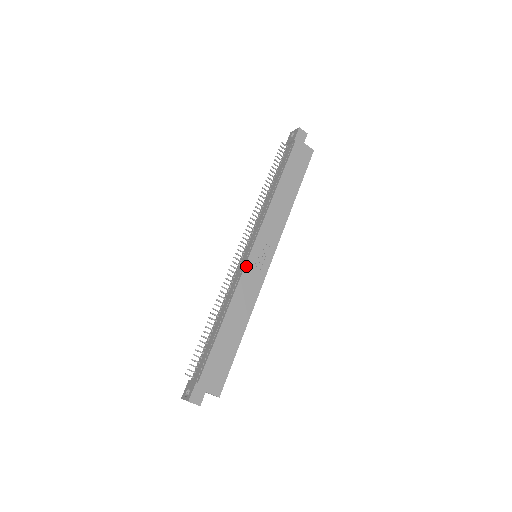
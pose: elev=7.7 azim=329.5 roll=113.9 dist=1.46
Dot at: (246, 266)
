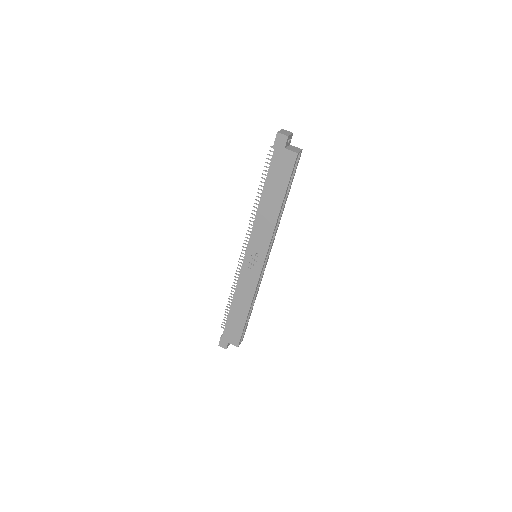
Dot at: (242, 268)
